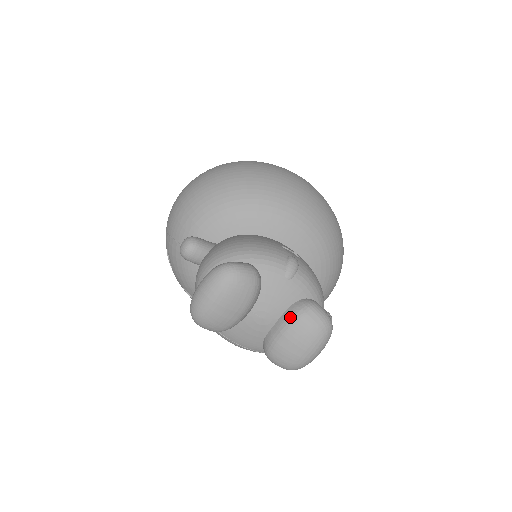
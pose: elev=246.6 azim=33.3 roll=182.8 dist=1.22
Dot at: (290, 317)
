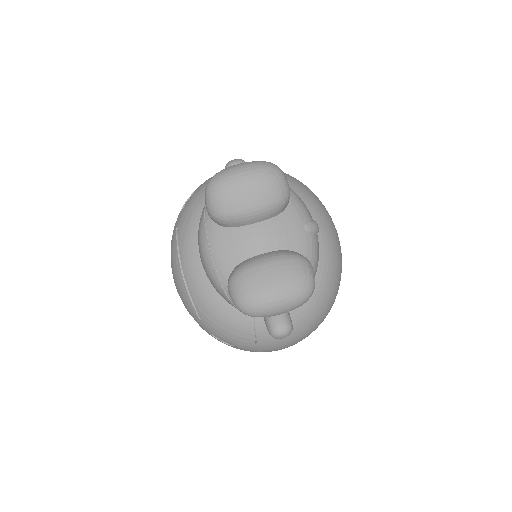
Dot at: (285, 253)
